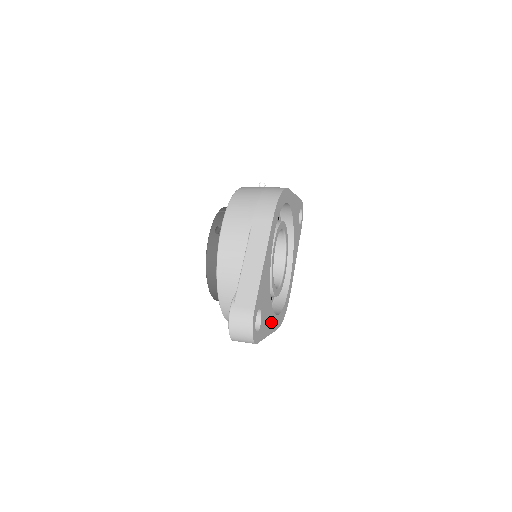
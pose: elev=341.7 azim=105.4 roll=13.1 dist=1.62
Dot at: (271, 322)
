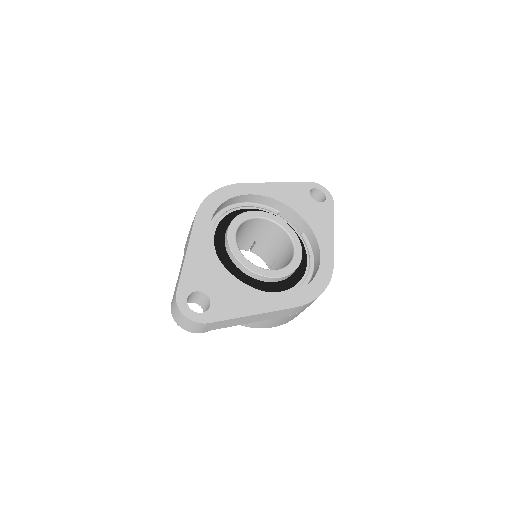
Dot at: (259, 301)
